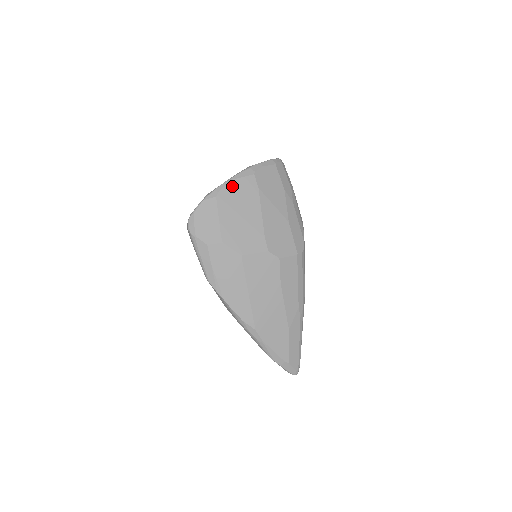
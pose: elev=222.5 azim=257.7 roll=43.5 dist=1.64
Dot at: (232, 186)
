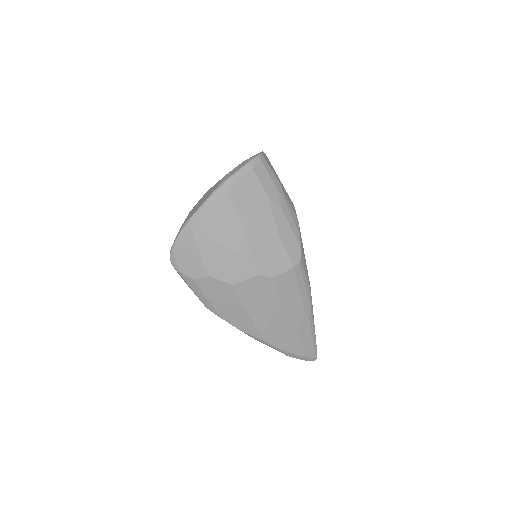
Dot at: (206, 213)
